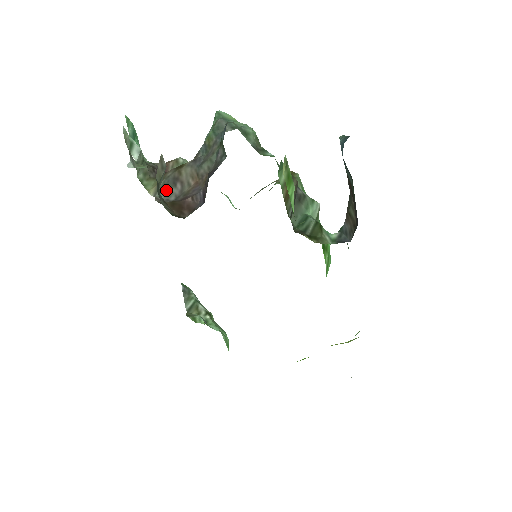
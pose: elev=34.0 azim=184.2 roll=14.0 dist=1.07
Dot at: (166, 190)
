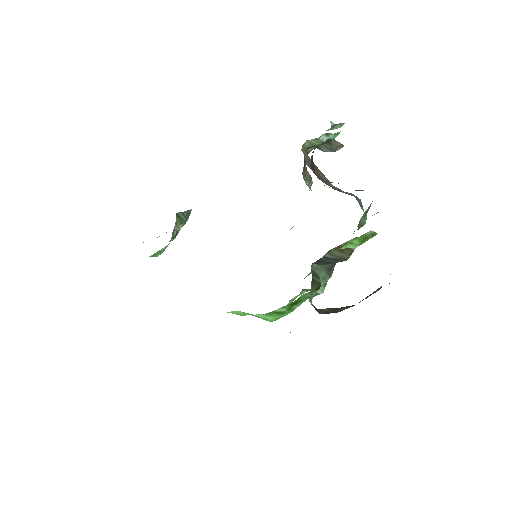
Dot at: (309, 160)
